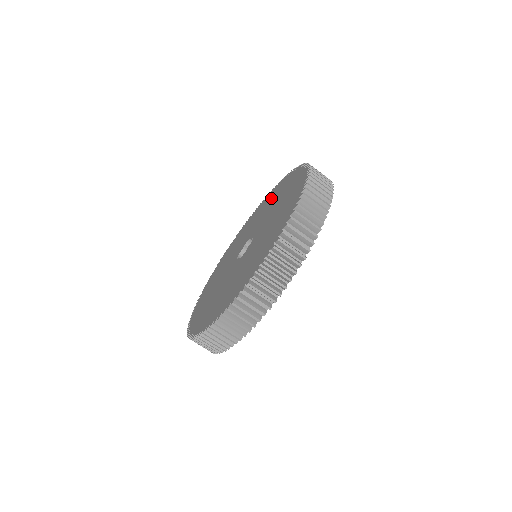
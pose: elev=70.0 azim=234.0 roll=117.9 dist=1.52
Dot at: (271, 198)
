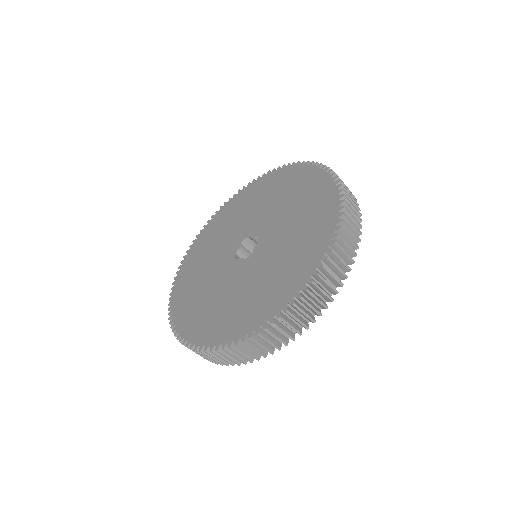
Dot at: (312, 218)
